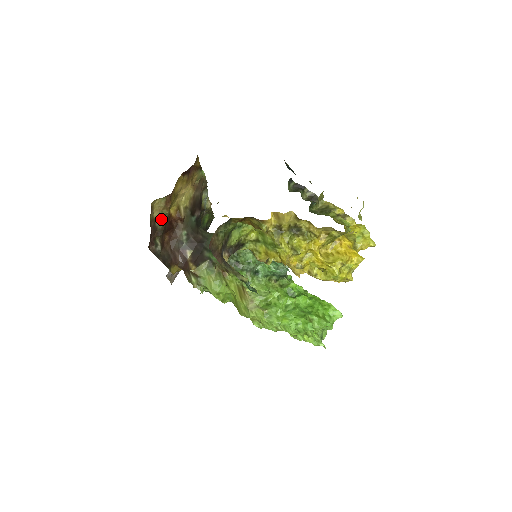
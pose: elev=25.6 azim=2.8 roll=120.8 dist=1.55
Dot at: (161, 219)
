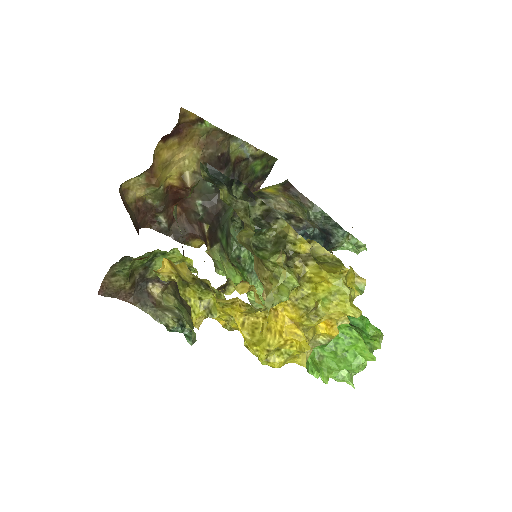
Dot at: (153, 195)
